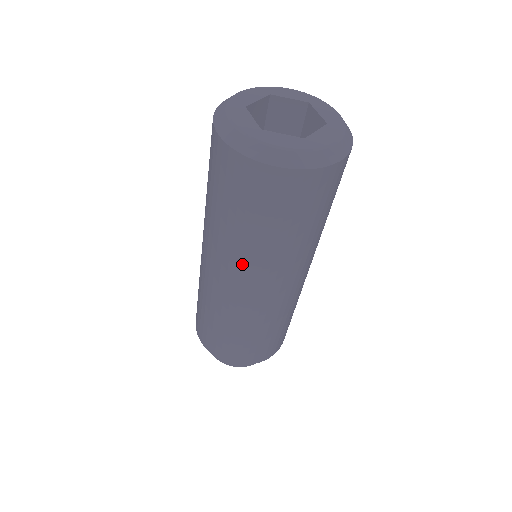
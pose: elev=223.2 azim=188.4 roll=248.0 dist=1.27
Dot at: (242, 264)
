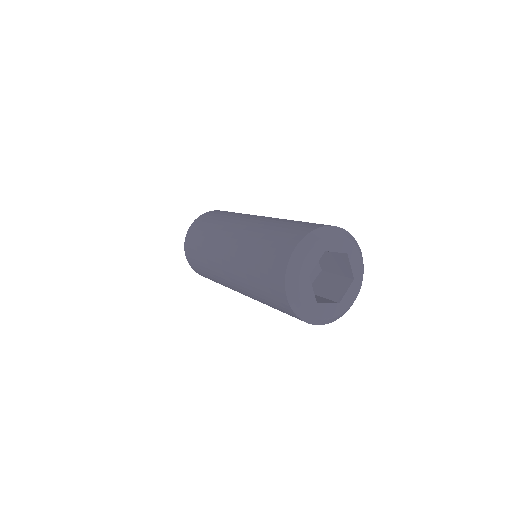
Dot at: occluded
